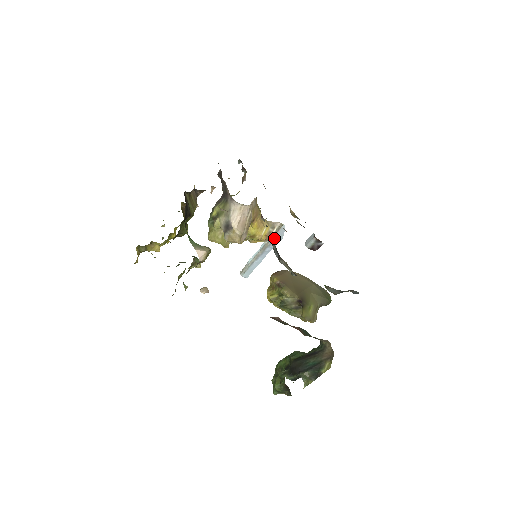
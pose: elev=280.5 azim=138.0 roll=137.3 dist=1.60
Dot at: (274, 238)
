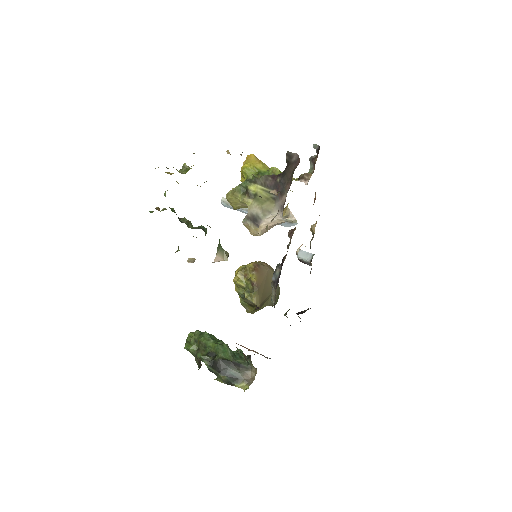
Dot at: occluded
